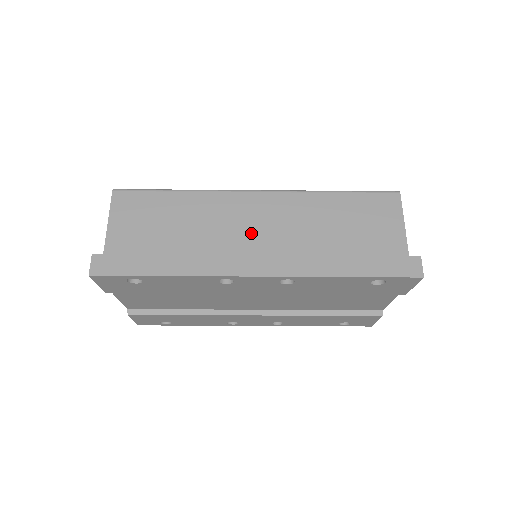
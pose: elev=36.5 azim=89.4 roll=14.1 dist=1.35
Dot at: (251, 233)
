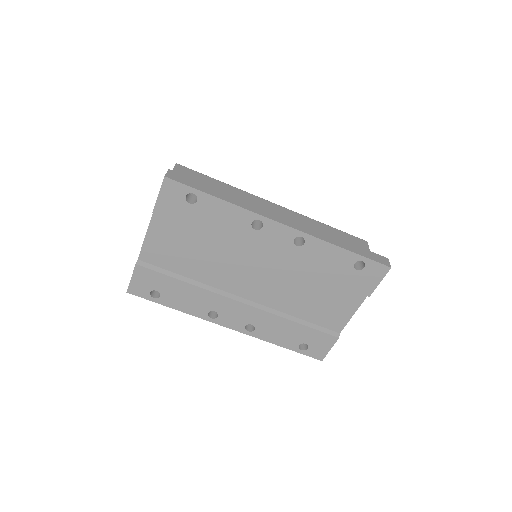
Dot at: occluded
